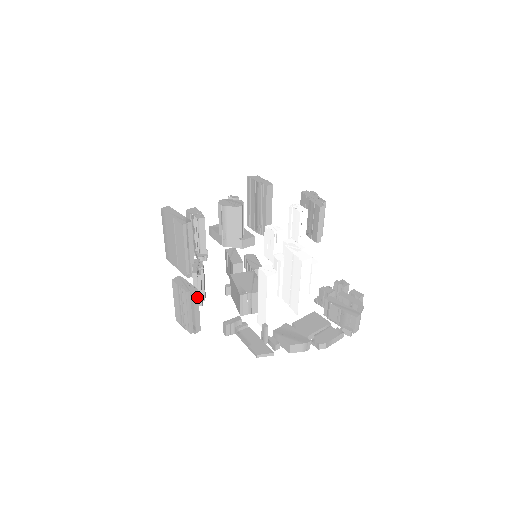
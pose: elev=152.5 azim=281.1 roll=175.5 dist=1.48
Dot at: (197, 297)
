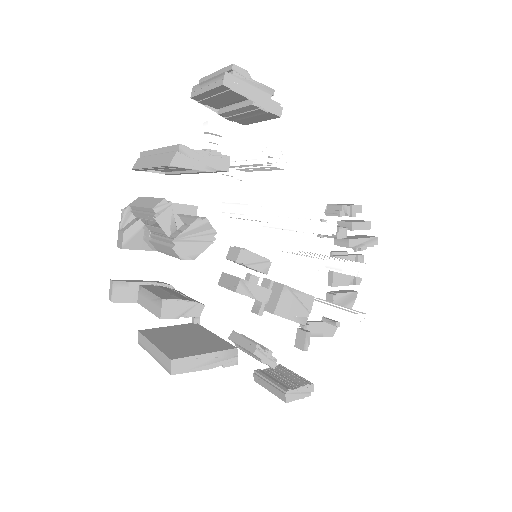
Dot at: (307, 382)
